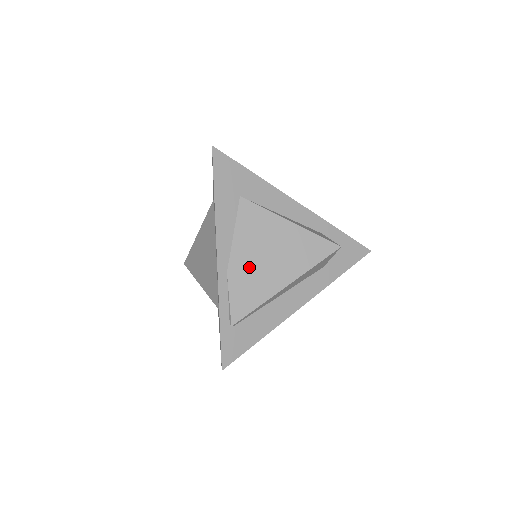
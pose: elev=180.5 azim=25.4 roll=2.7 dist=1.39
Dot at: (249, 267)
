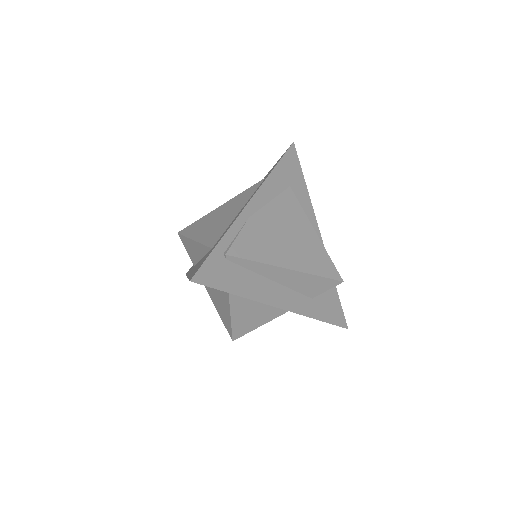
Dot at: (268, 230)
